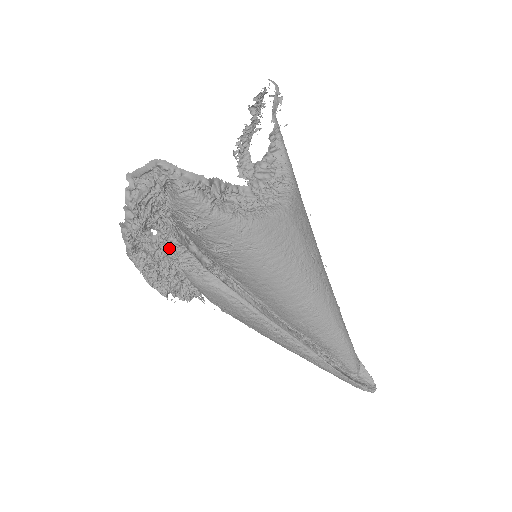
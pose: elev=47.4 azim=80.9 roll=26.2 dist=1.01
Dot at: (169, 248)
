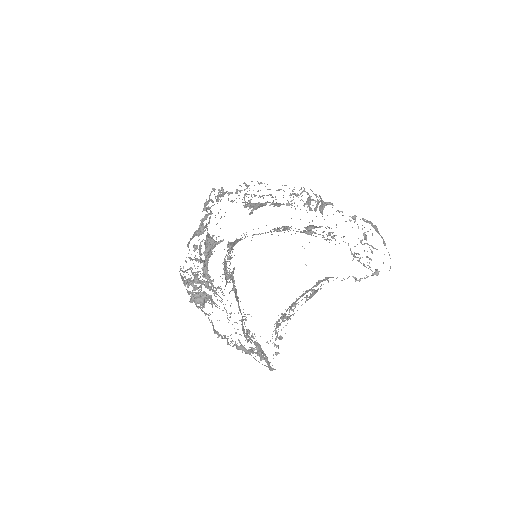
Dot at: (220, 301)
